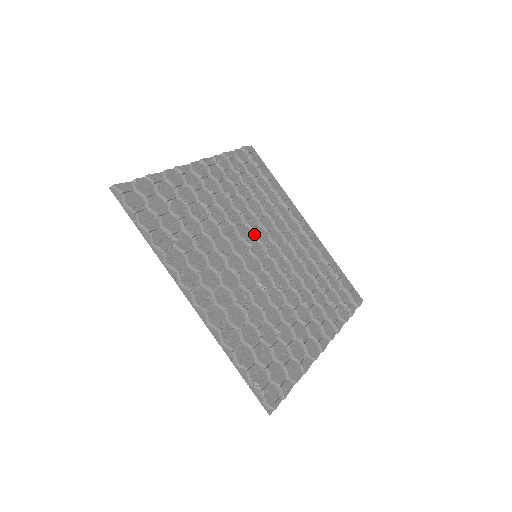
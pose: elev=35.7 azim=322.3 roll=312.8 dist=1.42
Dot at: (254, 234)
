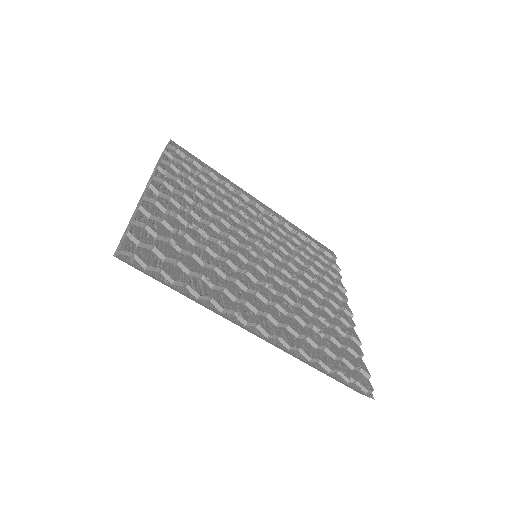
Dot at: (243, 234)
